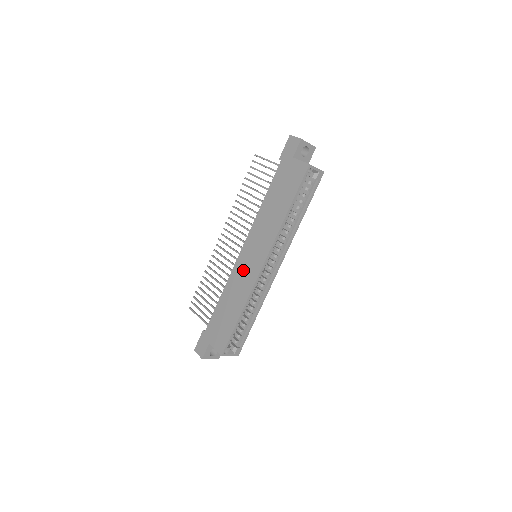
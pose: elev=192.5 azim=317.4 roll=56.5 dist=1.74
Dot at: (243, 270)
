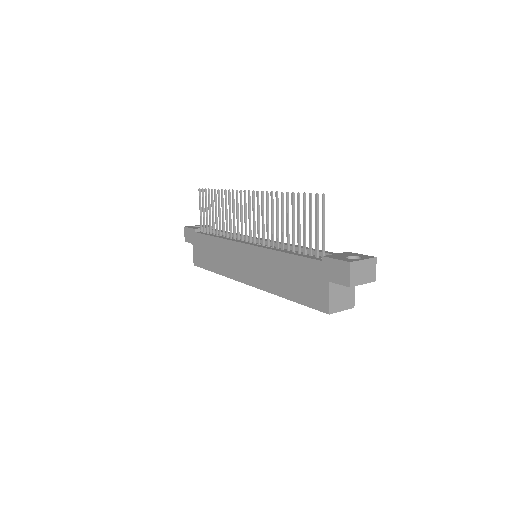
Dot at: (235, 257)
